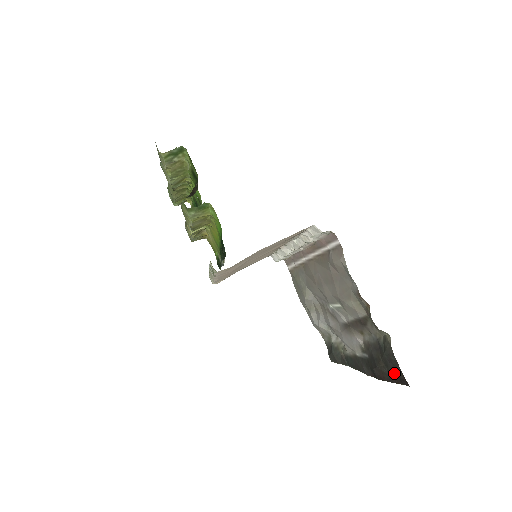
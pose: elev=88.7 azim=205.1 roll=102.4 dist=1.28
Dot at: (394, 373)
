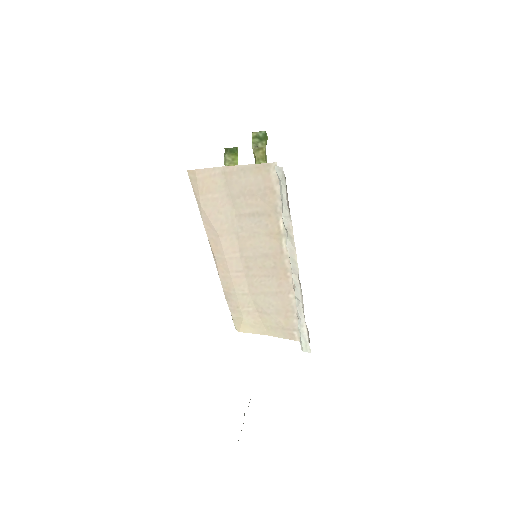
Dot at: occluded
